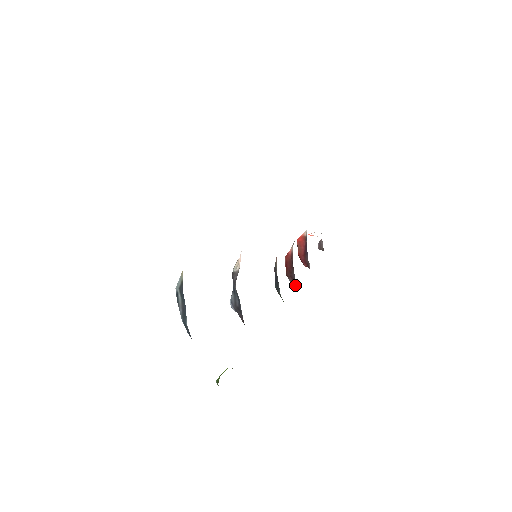
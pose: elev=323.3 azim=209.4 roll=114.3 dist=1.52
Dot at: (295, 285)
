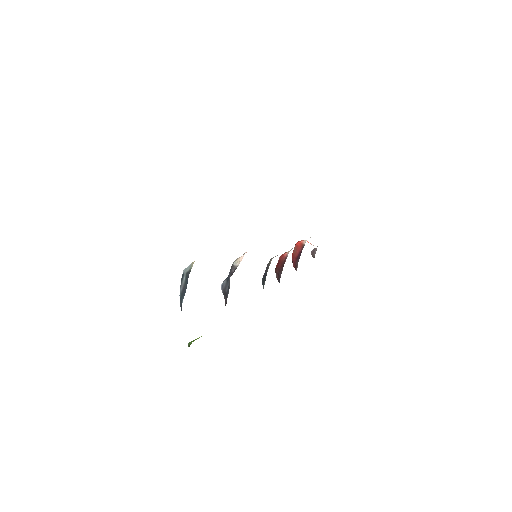
Dot at: (279, 282)
